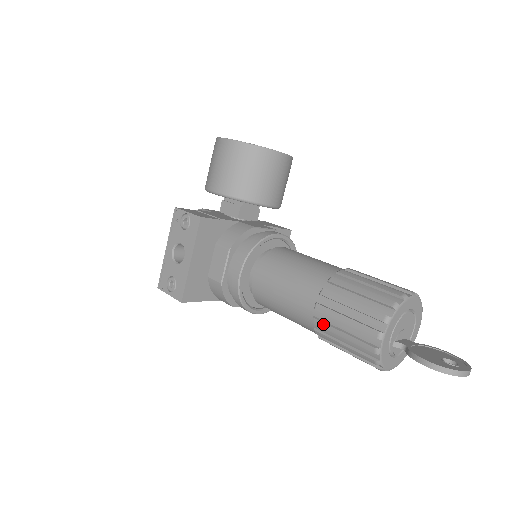
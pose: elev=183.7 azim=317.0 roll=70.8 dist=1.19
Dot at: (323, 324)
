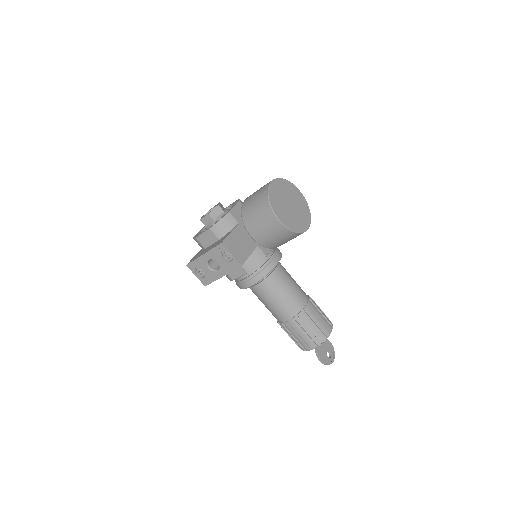
Dot at: (285, 329)
